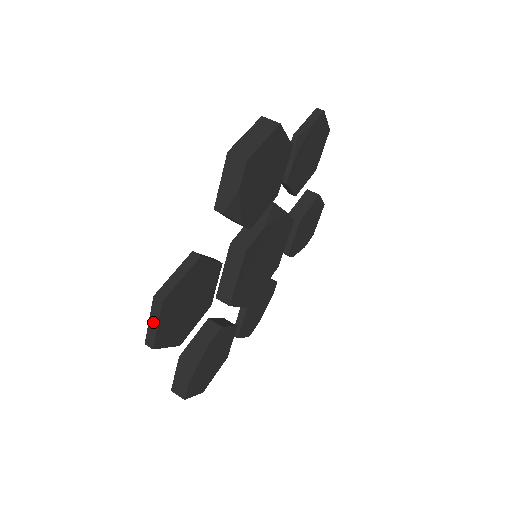
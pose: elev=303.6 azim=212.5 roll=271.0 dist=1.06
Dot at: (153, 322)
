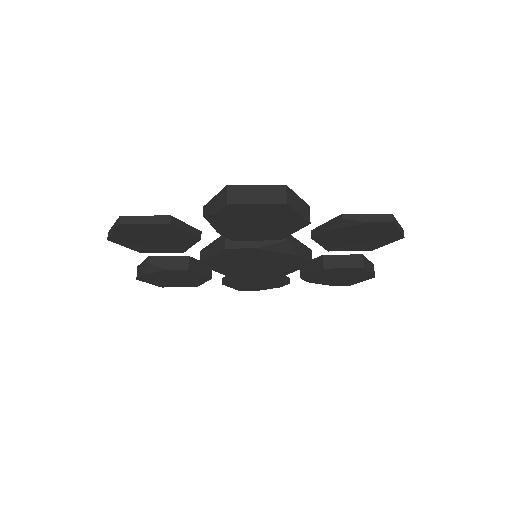
Dot at: (114, 228)
